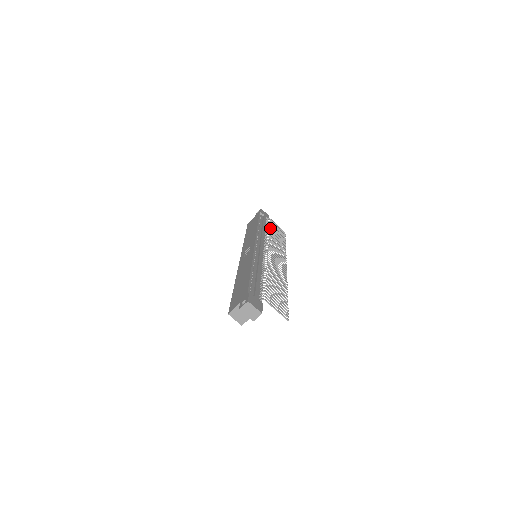
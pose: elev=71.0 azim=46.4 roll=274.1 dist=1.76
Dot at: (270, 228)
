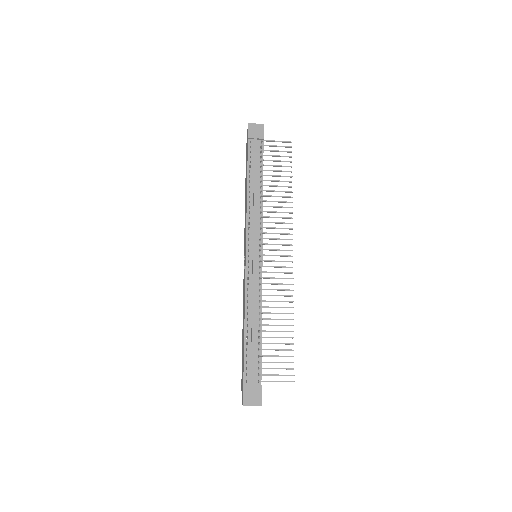
Dot at: (264, 175)
